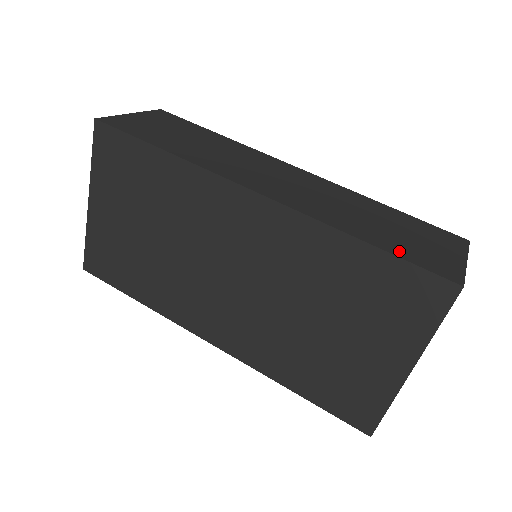
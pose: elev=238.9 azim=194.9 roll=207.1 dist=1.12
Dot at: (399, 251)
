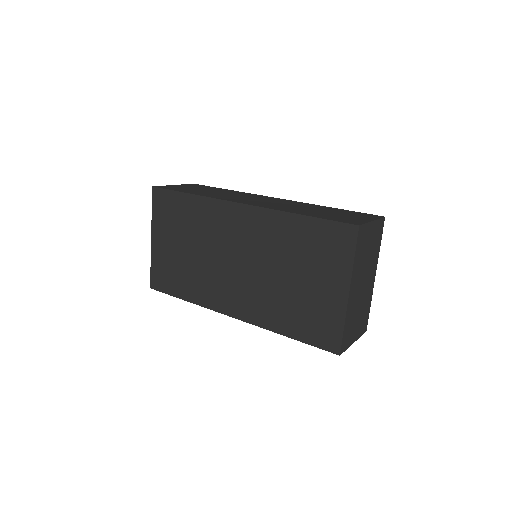
Dot at: (324, 217)
